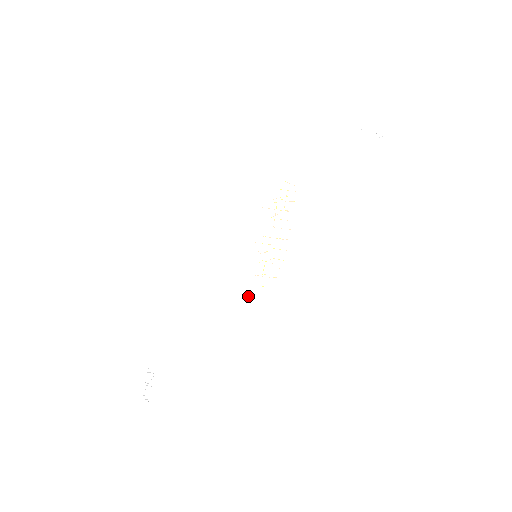
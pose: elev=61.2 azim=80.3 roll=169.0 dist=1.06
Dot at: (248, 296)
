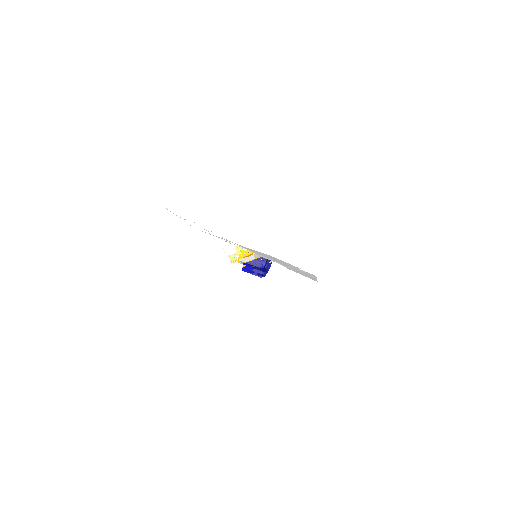
Dot at: occluded
